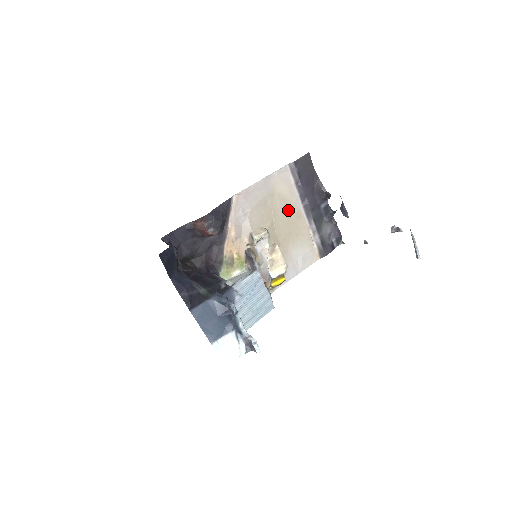
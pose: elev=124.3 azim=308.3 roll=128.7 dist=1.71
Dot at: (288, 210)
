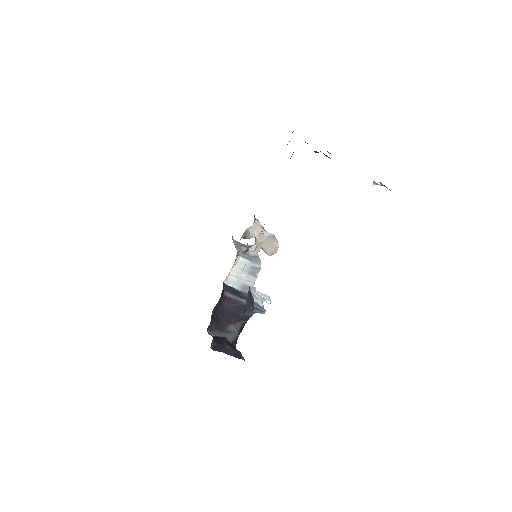
Dot at: occluded
